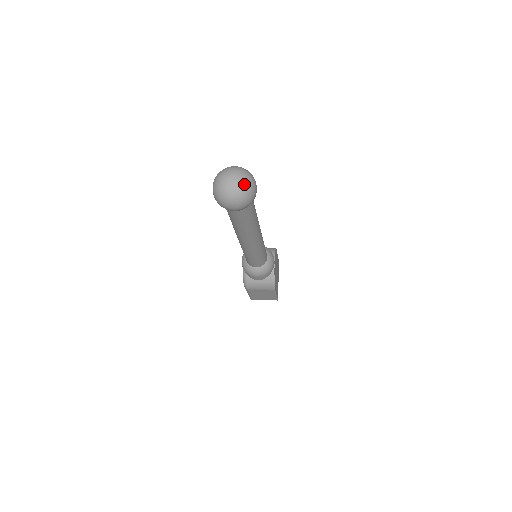
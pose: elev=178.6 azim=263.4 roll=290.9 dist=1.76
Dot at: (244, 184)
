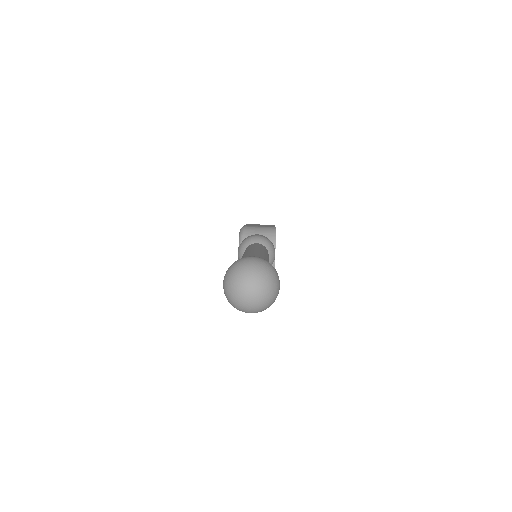
Dot at: (267, 295)
